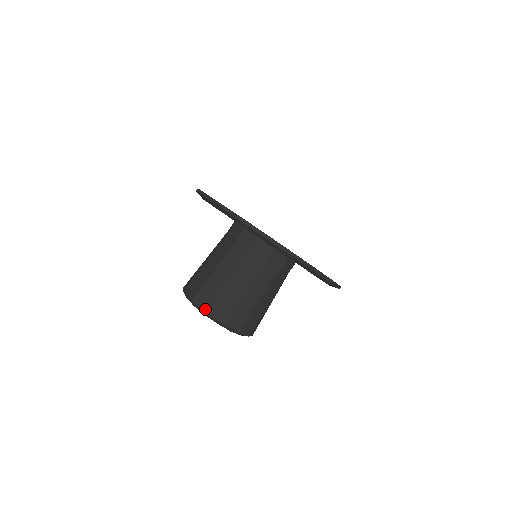
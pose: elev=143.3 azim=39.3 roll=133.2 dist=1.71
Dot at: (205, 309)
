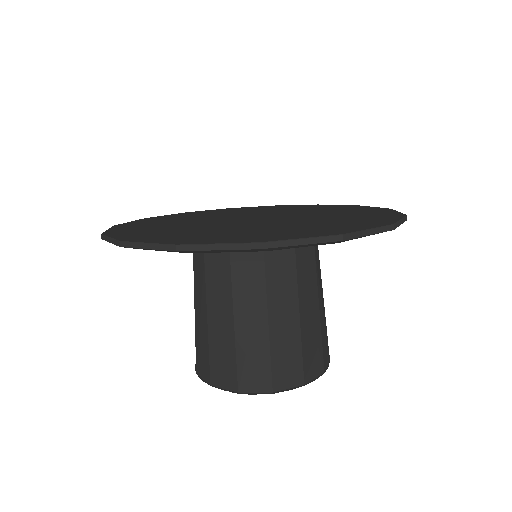
Dot at: (301, 382)
